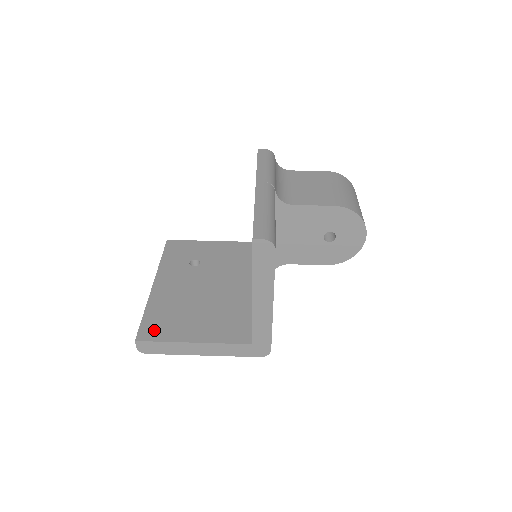
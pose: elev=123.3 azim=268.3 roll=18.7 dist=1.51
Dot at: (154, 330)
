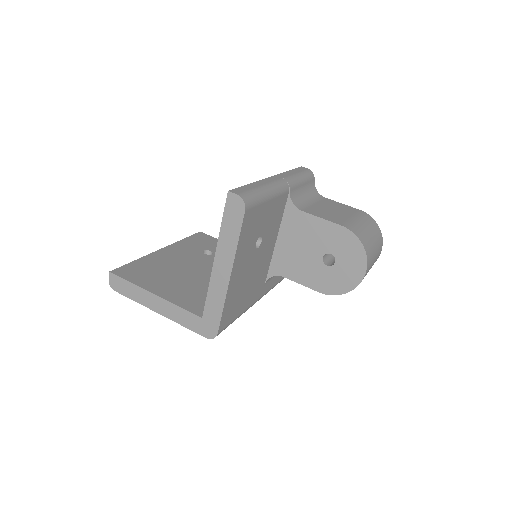
Dot at: (131, 273)
